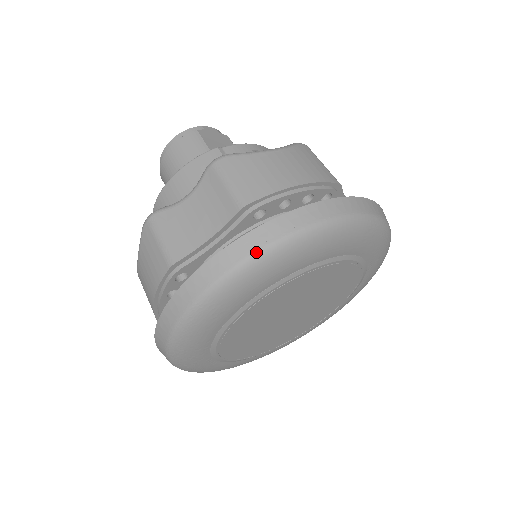
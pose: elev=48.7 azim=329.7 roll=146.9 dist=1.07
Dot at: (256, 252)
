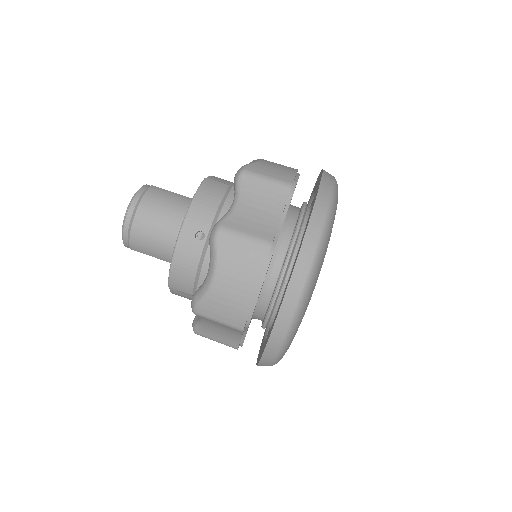
Dot at: (330, 200)
